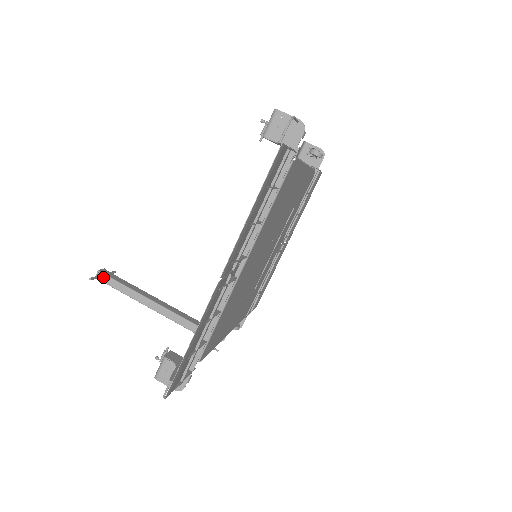
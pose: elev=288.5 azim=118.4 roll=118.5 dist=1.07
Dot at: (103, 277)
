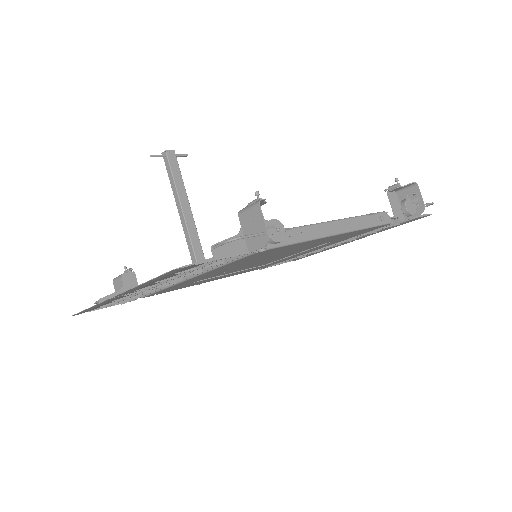
Dot at: (166, 158)
